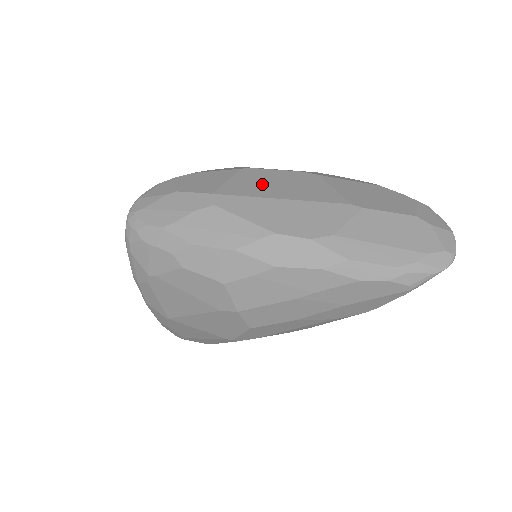
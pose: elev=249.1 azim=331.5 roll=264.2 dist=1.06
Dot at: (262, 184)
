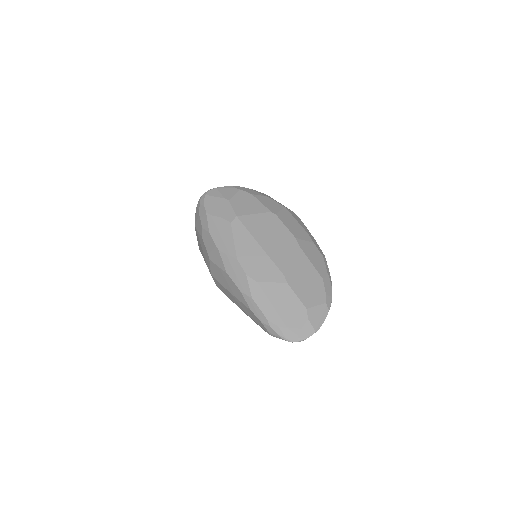
Dot at: (265, 230)
